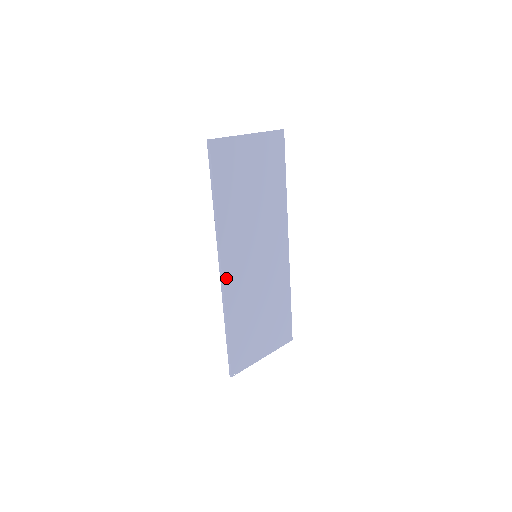
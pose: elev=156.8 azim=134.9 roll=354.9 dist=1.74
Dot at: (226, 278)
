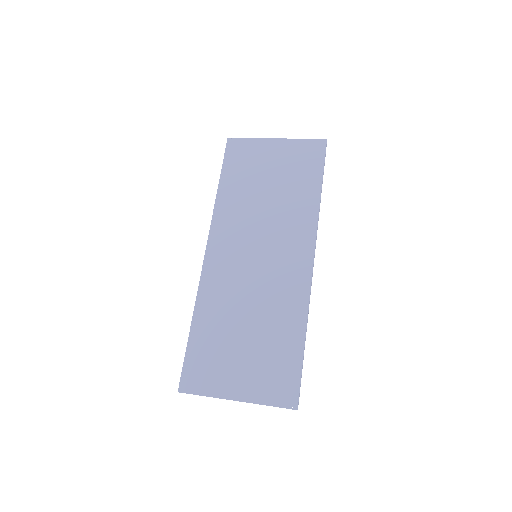
Dot at: (208, 264)
